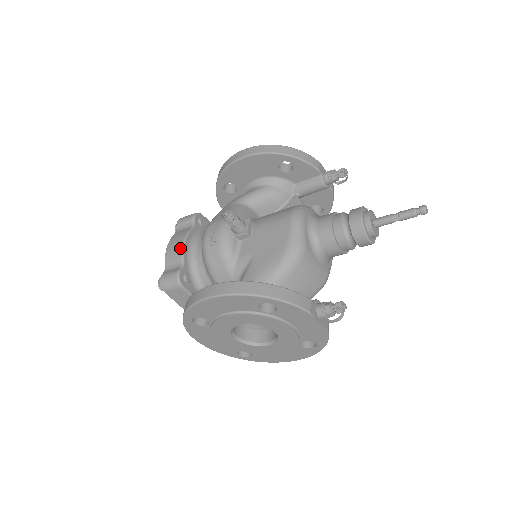
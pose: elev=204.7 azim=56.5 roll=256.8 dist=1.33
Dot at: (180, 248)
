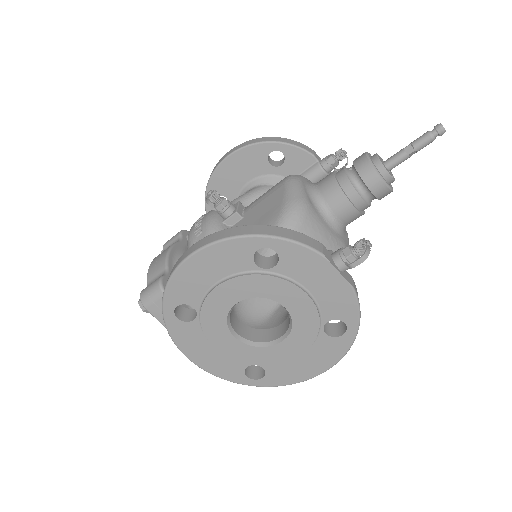
Dot at: (164, 257)
